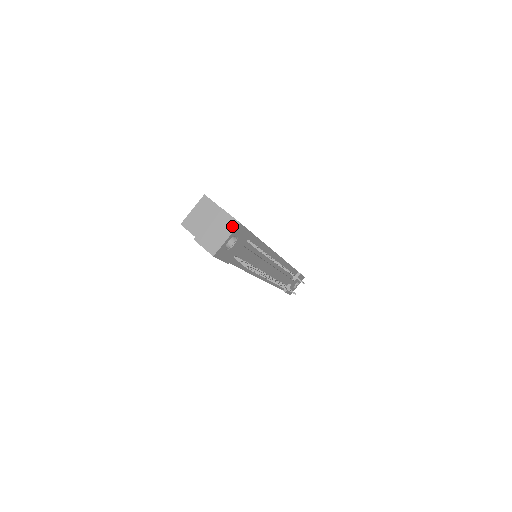
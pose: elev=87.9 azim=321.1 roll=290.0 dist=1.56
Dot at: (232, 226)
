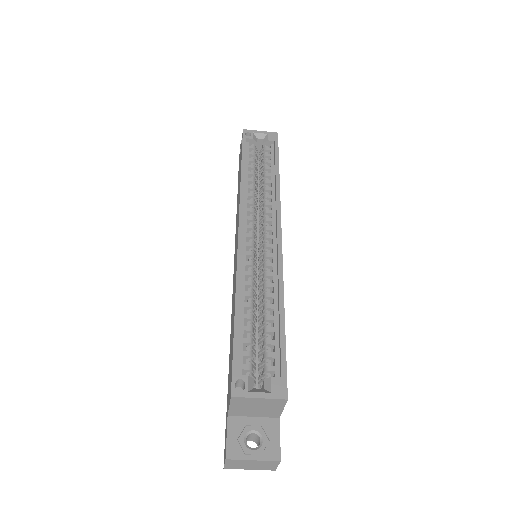
Dot at: (267, 469)
